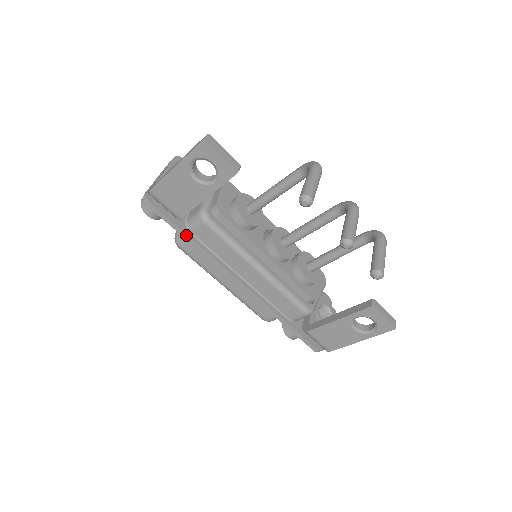
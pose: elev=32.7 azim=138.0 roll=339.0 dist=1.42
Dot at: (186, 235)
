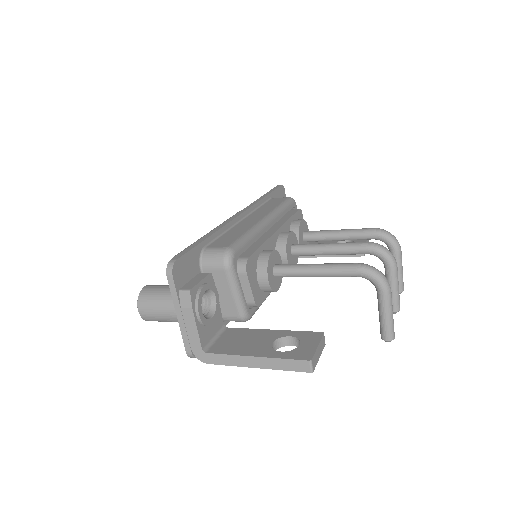
Dot at: occluded
